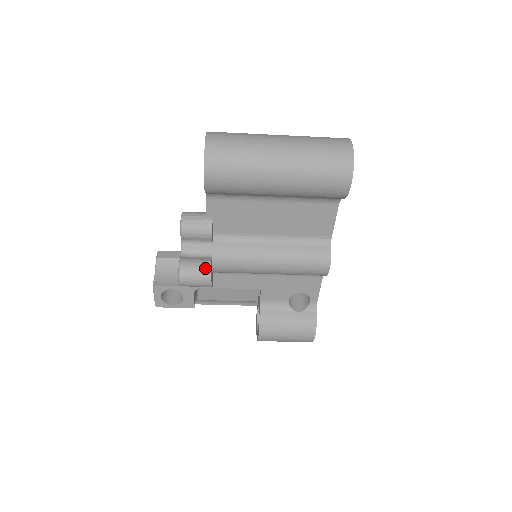
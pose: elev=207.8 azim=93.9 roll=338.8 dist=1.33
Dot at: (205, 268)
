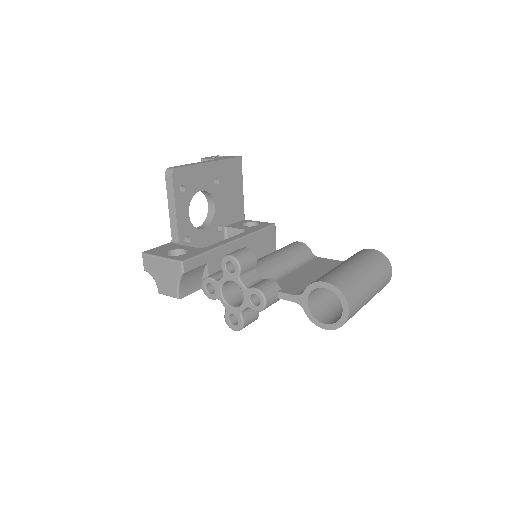
Dot at: occluded
